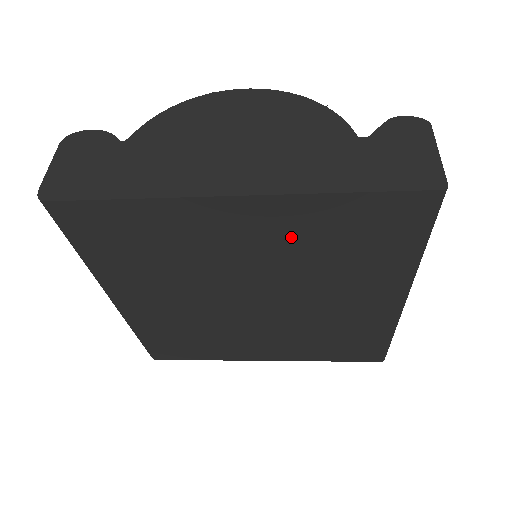
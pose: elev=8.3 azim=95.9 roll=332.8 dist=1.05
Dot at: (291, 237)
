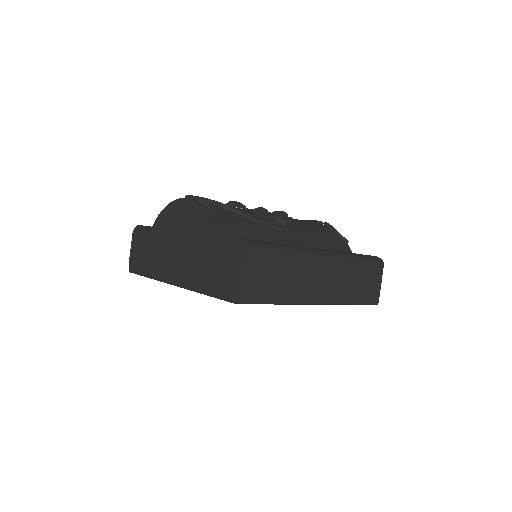
Dot at: occluded
